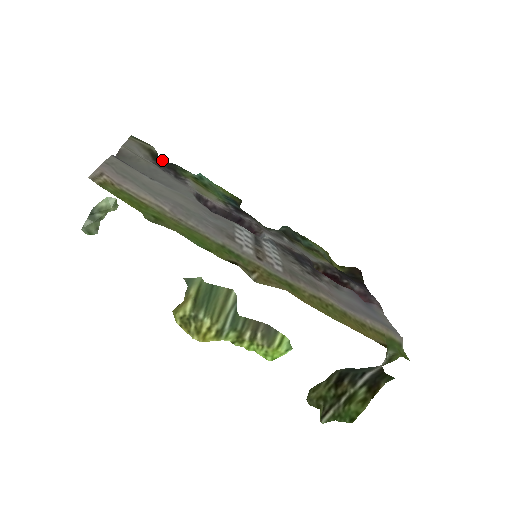
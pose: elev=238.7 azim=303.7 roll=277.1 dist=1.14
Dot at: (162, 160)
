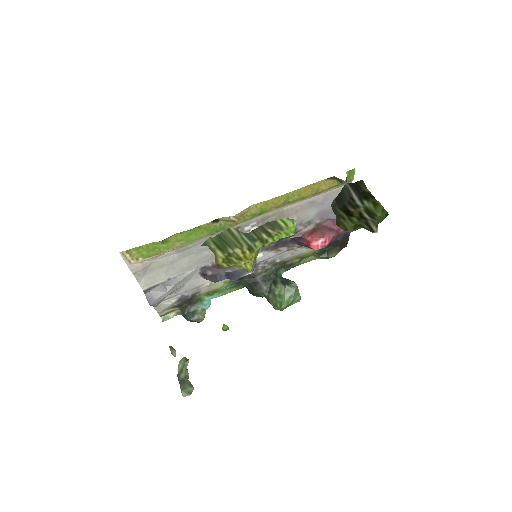
Dot at: (184, 307)
